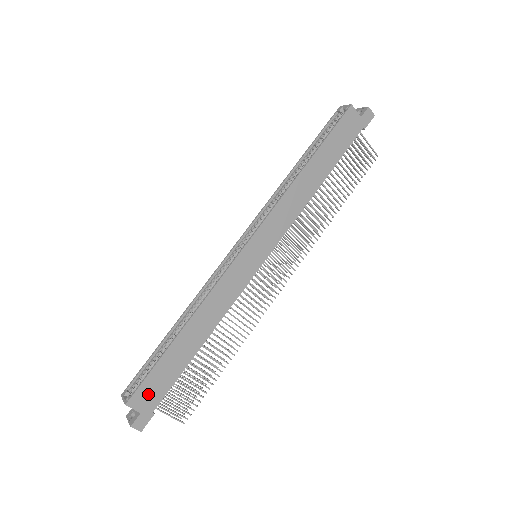
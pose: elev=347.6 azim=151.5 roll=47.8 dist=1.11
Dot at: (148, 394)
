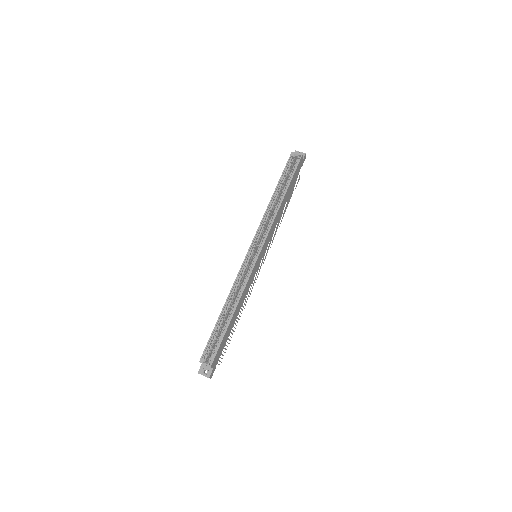
Dot at: (217, 356)
